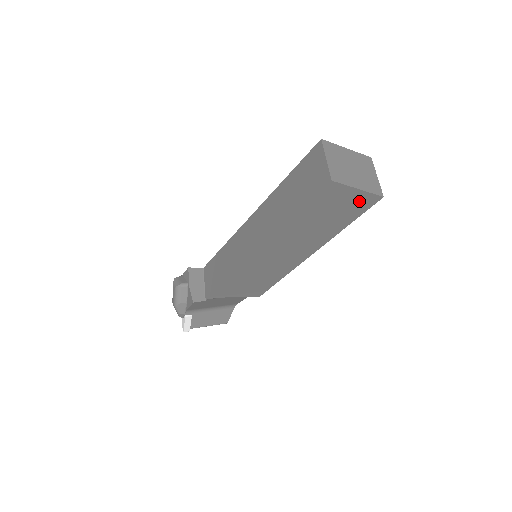
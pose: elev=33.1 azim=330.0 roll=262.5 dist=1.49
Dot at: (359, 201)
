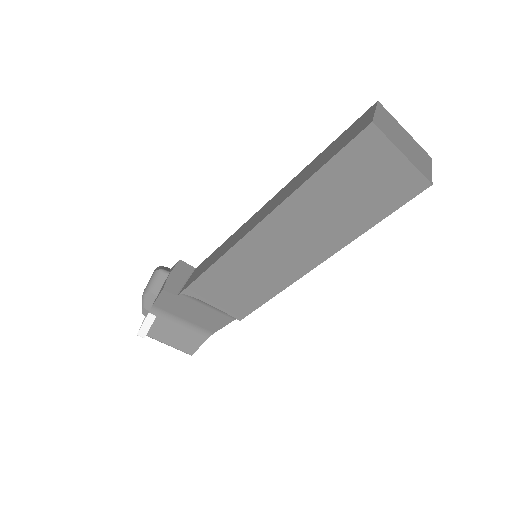
Dot at: (399, 179)
